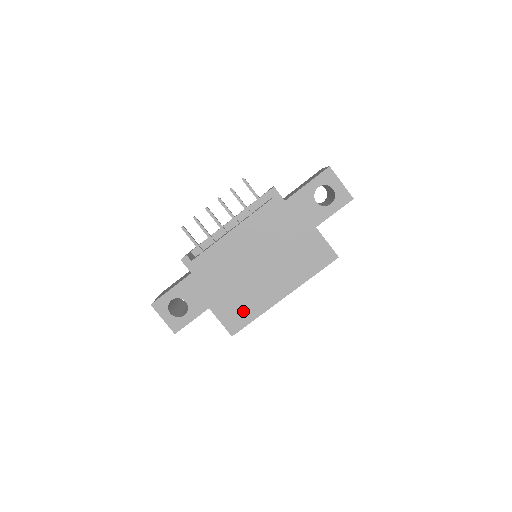
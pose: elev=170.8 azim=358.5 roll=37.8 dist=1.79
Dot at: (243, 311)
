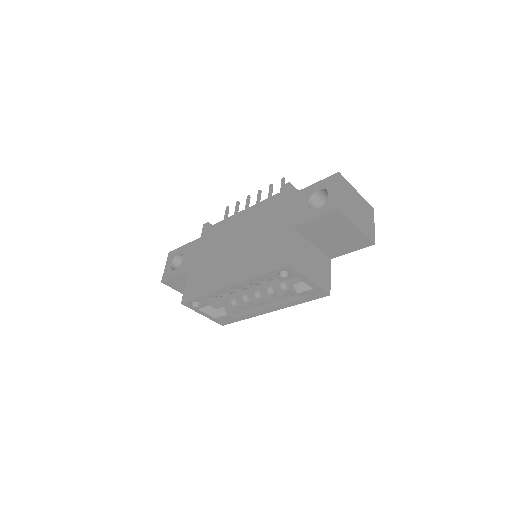
Dot at: (201, 284)
